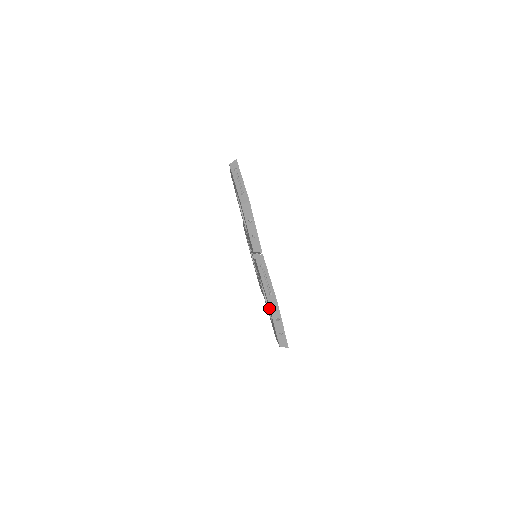
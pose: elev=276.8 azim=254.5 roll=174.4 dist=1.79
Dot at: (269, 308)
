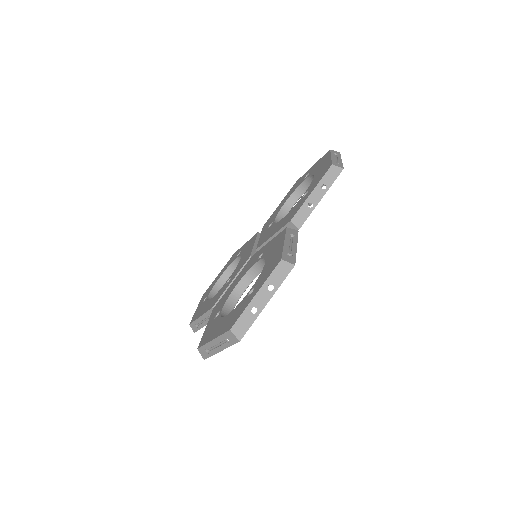
Dot at: (269, 270)
